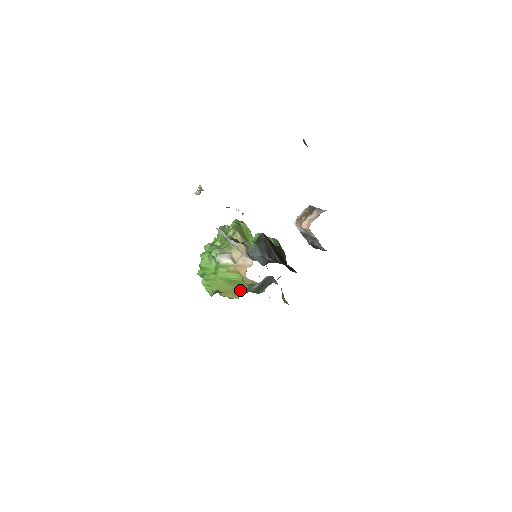
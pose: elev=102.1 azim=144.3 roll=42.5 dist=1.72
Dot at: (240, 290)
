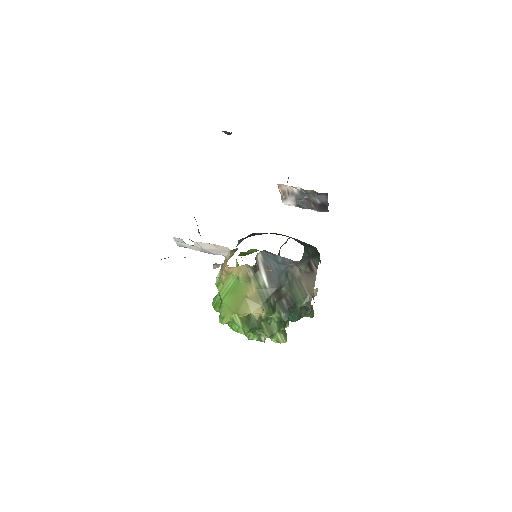
Dot at: (254, 298)
